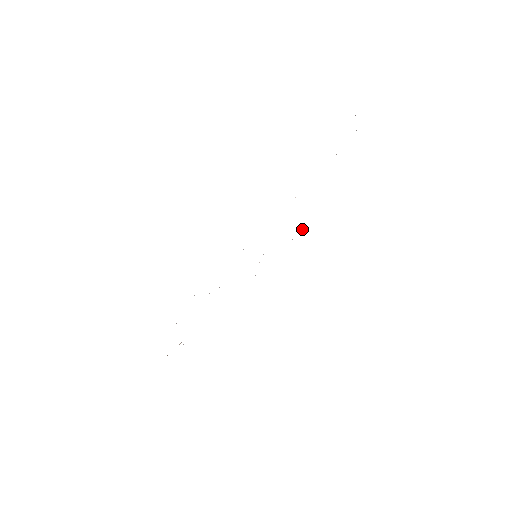
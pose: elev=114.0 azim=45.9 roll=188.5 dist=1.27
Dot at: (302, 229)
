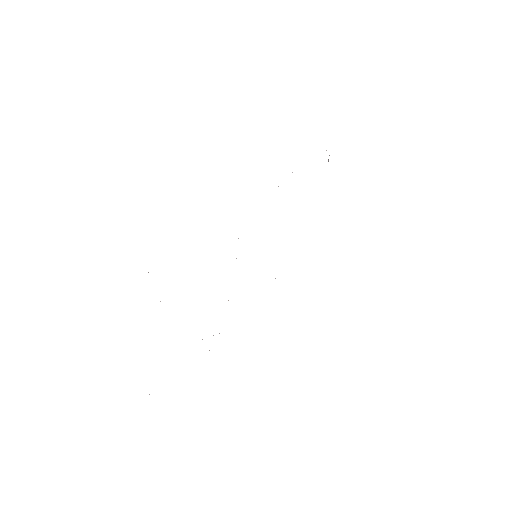
Dot at: occluded
